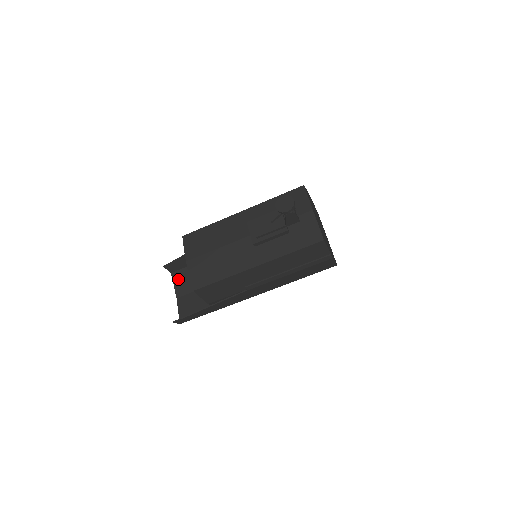
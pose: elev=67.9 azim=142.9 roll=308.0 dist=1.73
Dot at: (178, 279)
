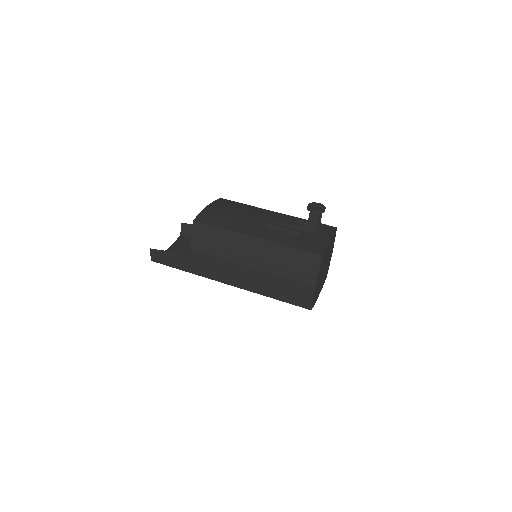
Dot at: (181, 241)
